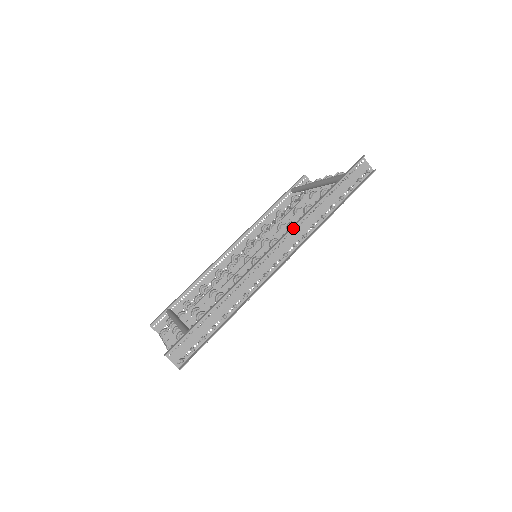
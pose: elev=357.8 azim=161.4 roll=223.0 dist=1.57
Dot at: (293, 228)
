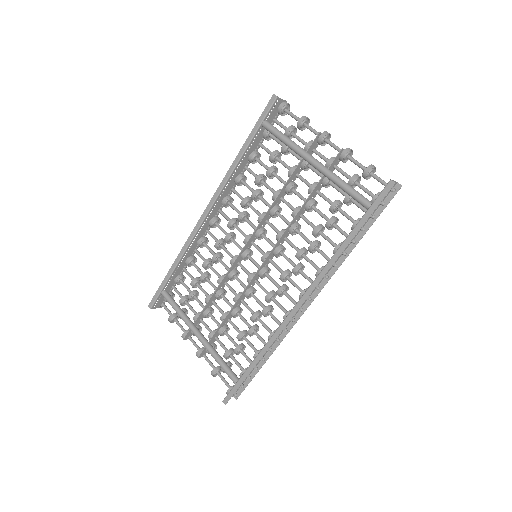
Dot at: (316, 279)
